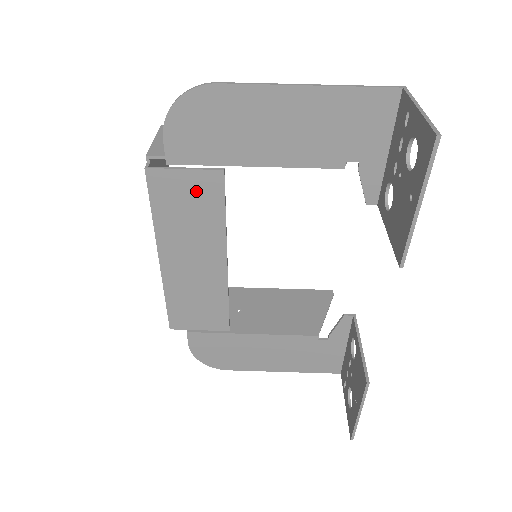
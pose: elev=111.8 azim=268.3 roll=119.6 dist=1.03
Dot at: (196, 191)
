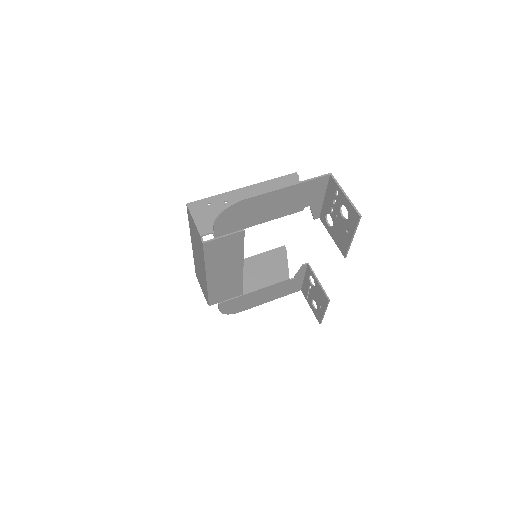
Dot at: (229, 243)
